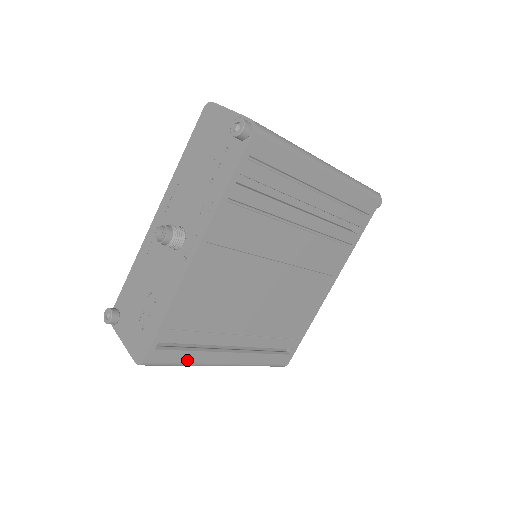
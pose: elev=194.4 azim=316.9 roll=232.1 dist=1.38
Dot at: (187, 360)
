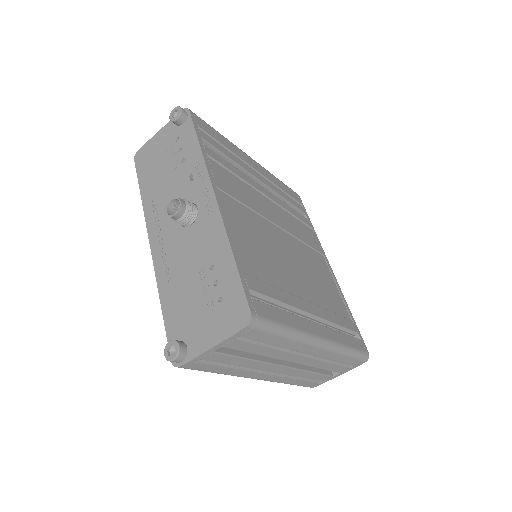
Dot at: (287, 322)
